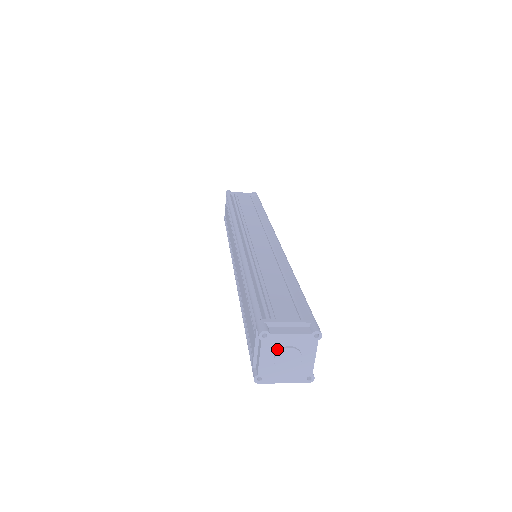
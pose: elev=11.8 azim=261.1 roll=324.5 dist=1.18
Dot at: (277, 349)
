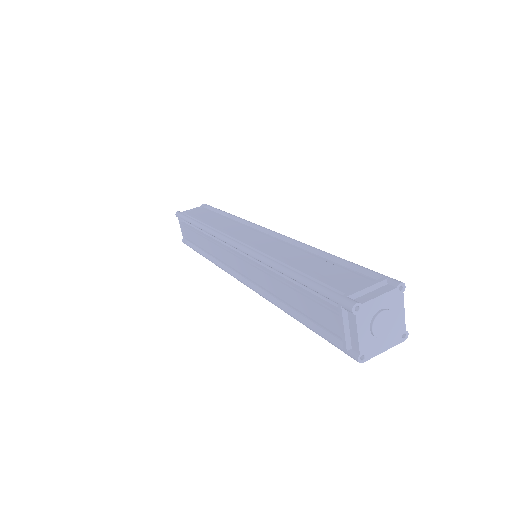
Dot at: (371, 318)
